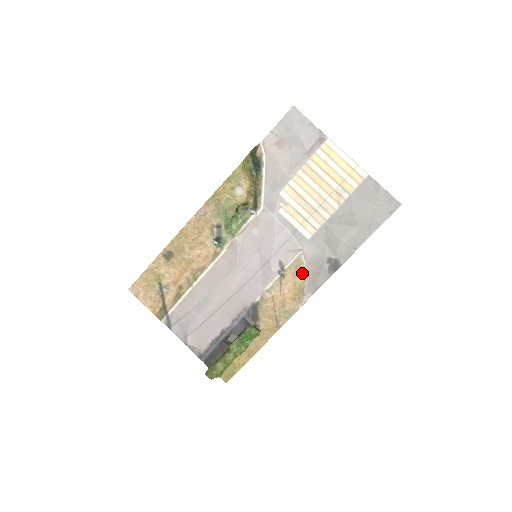
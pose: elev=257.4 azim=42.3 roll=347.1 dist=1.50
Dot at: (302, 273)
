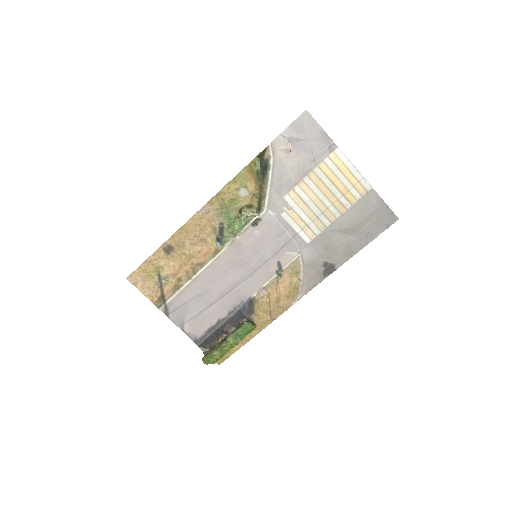
Dot at: (298, 274)
